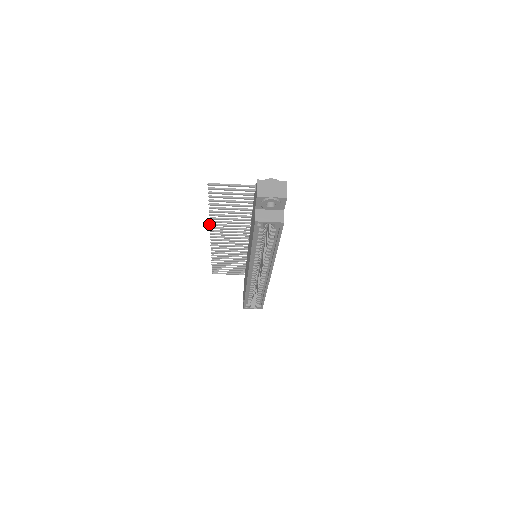
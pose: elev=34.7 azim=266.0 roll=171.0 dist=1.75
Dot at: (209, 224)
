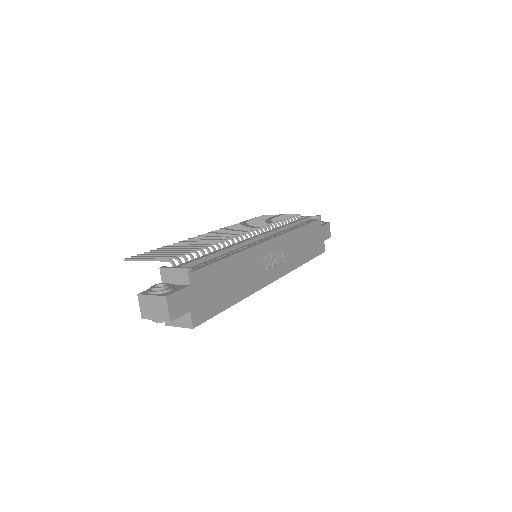
Dot at: occluded
